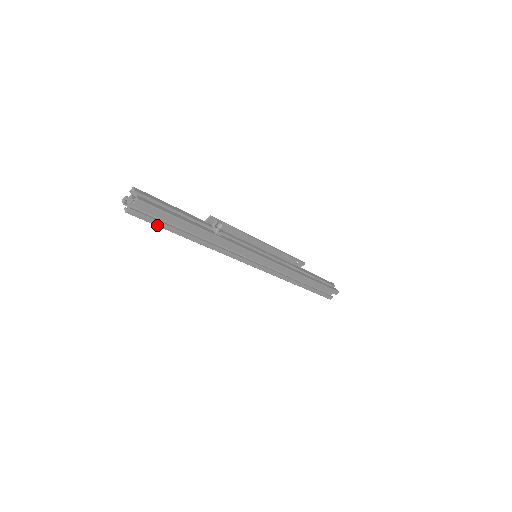
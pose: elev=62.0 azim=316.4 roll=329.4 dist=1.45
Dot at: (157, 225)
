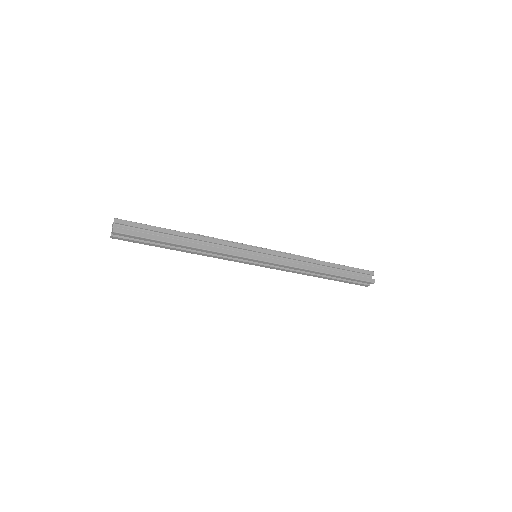
Dot at: (144, 237)
